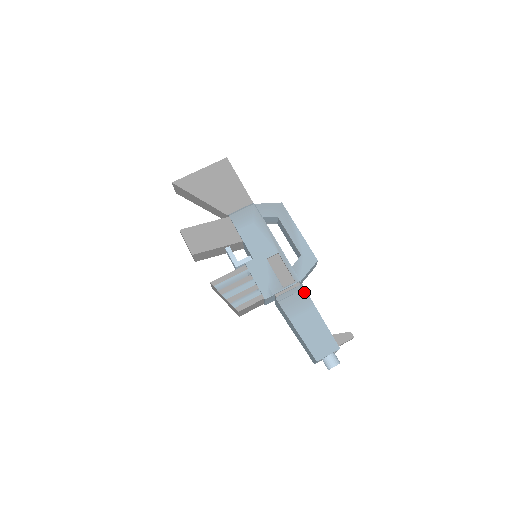
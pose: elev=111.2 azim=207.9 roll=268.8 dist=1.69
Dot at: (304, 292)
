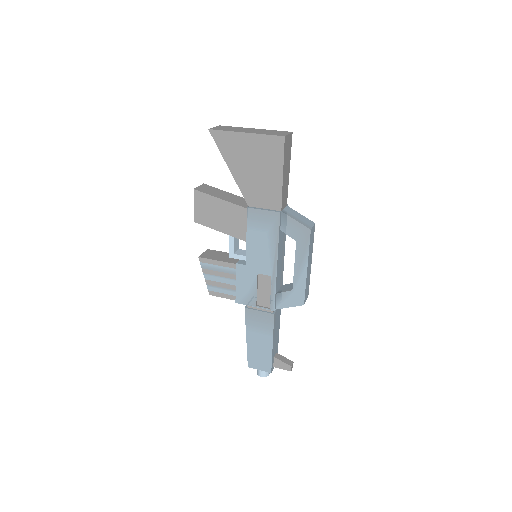
Dot at: (271, 321)
